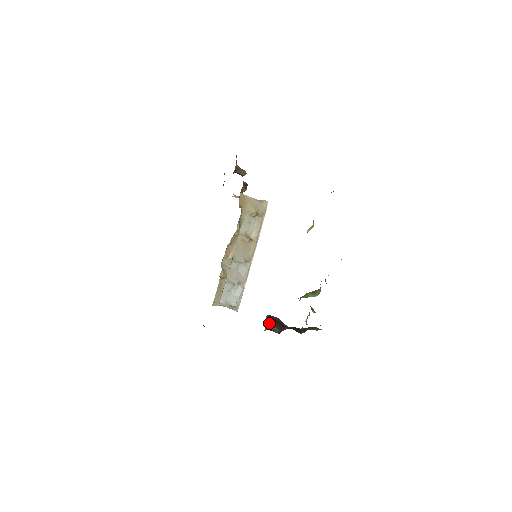
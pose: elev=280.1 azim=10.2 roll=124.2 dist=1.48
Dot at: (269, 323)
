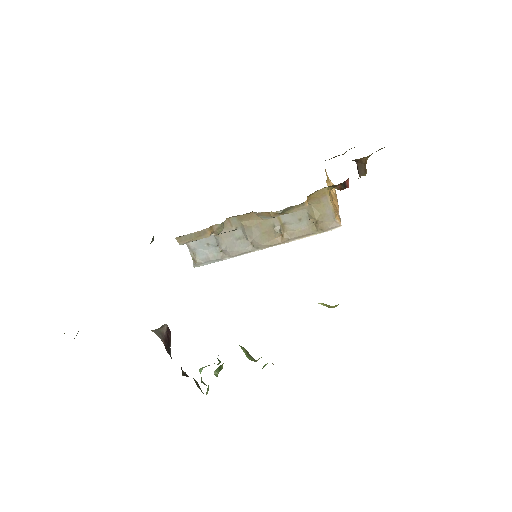
Dot at: (162, 331)
